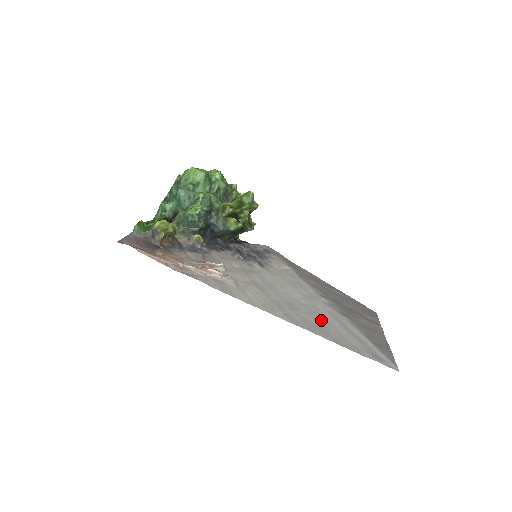
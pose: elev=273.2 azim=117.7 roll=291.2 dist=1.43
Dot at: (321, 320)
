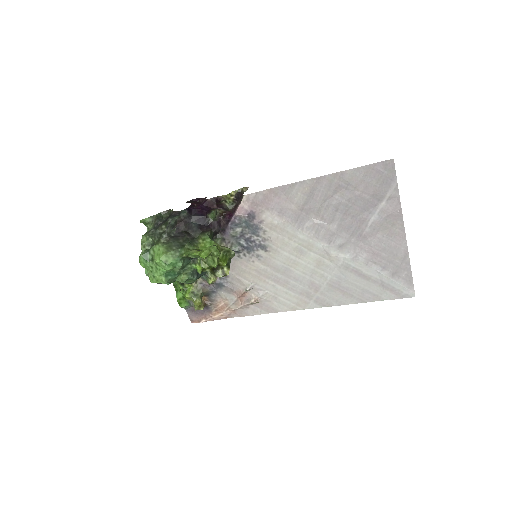
Dot at: (341, 284)
